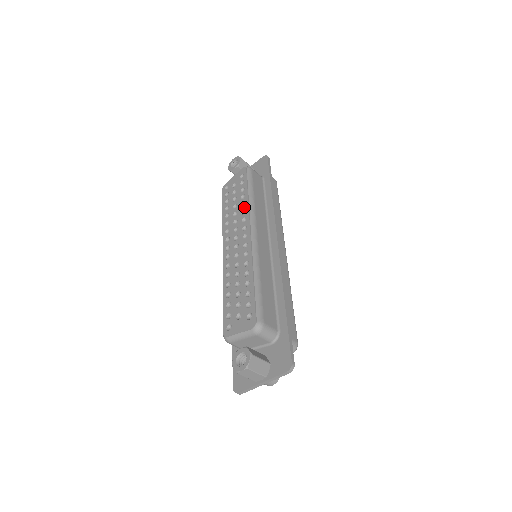
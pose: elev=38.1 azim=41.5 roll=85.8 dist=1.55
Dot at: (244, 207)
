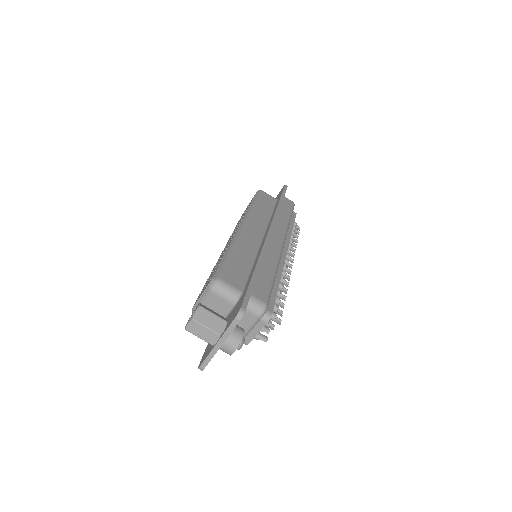
Dot at: (244, 214)
